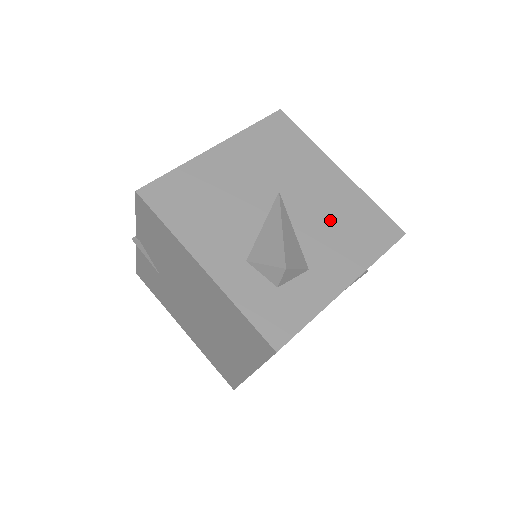
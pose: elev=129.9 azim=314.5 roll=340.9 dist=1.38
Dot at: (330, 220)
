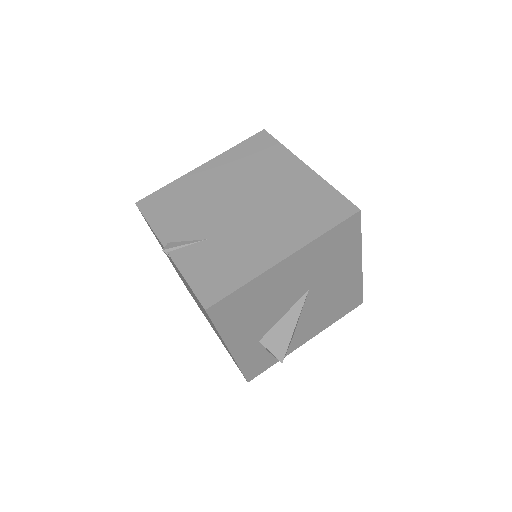
Dot at: (327, 303)
